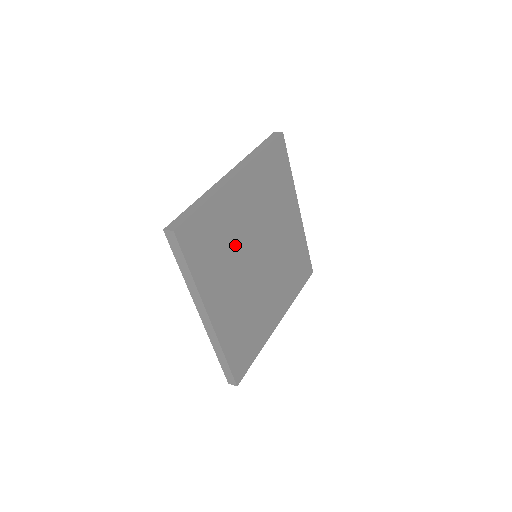
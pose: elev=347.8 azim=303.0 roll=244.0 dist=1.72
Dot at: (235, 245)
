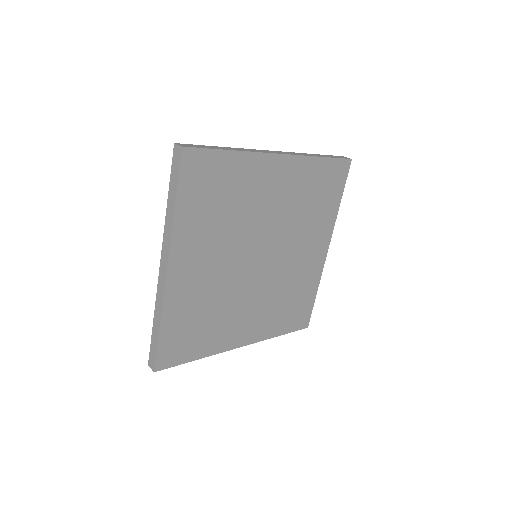
Dot at: (221, 295)
